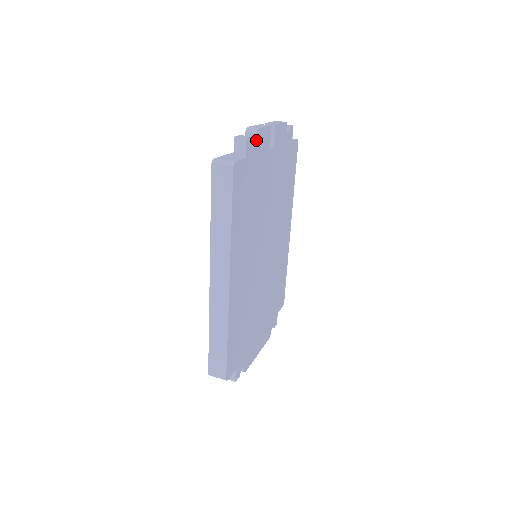
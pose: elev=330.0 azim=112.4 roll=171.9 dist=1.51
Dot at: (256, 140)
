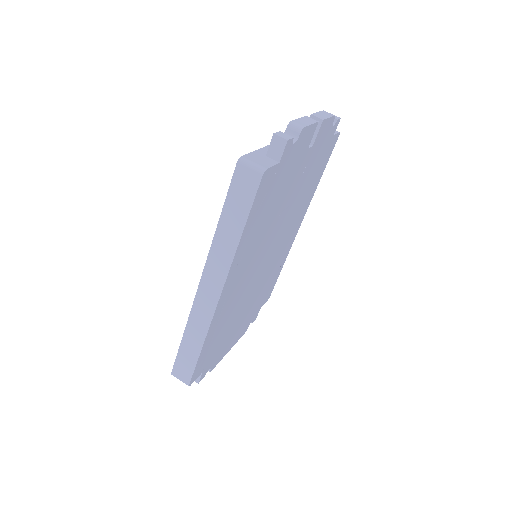
Dot at: (297, 141)
